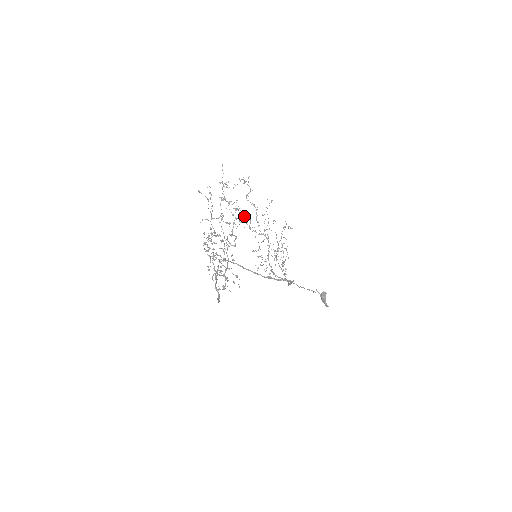
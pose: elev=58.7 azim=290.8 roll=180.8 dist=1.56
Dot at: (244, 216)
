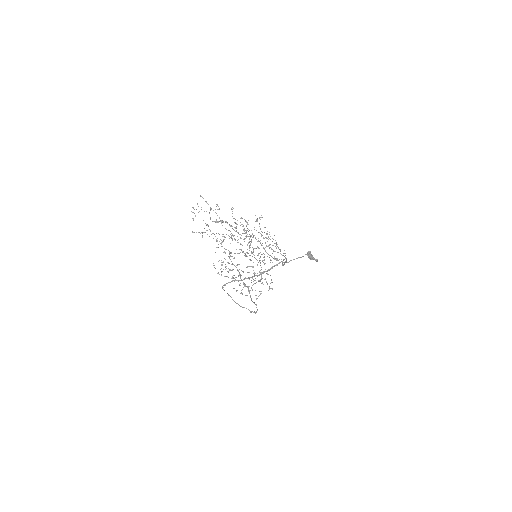
Dot at: (222, 234)
